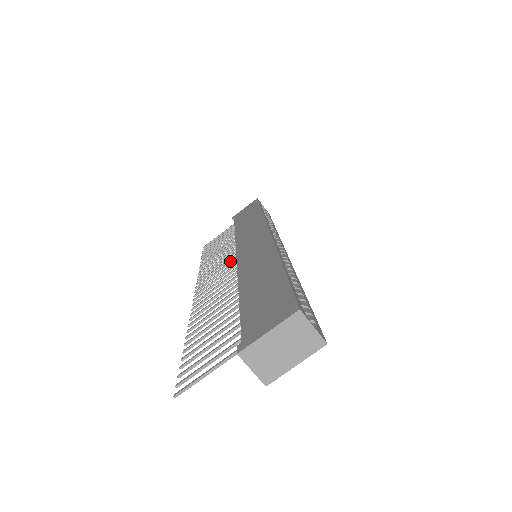
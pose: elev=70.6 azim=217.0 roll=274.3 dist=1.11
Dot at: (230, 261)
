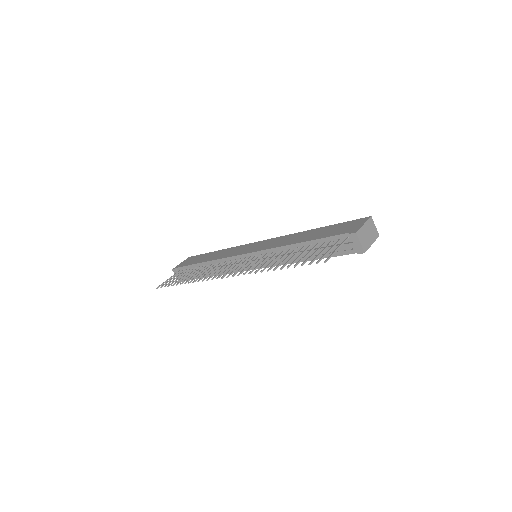
Dot at: (236, 262)
